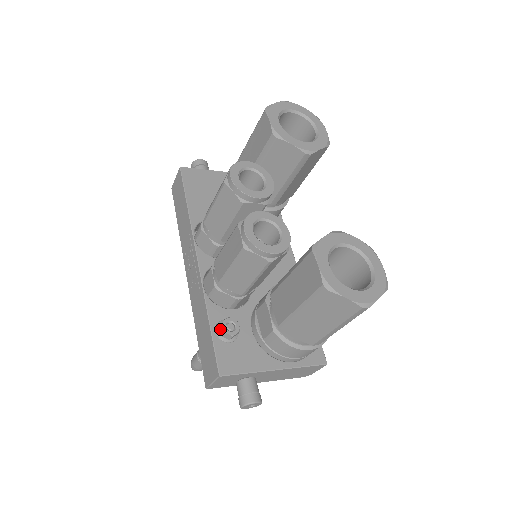
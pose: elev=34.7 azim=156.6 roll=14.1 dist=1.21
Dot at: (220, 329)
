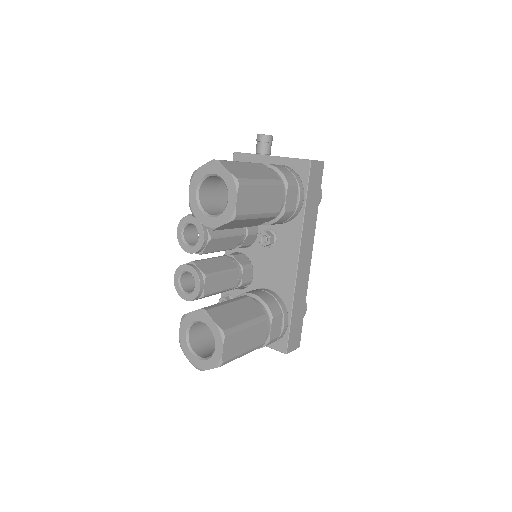
Dot at: (221, 301)
